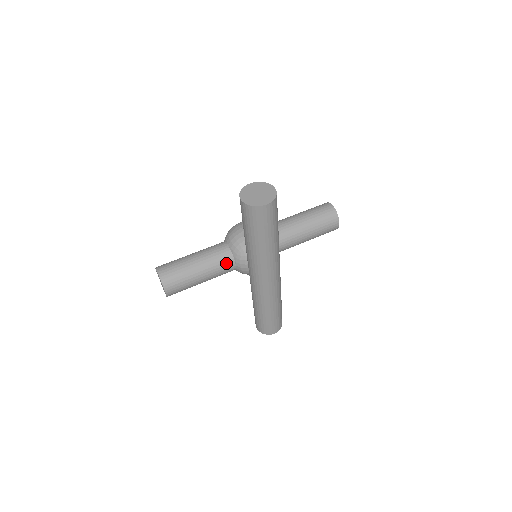
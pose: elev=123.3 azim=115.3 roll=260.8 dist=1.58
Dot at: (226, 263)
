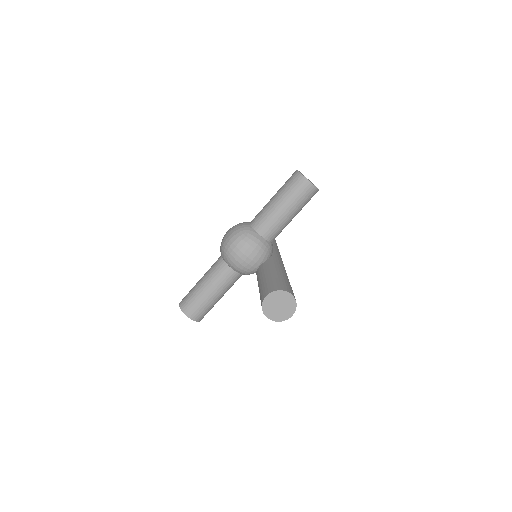
Dot at: occluded
